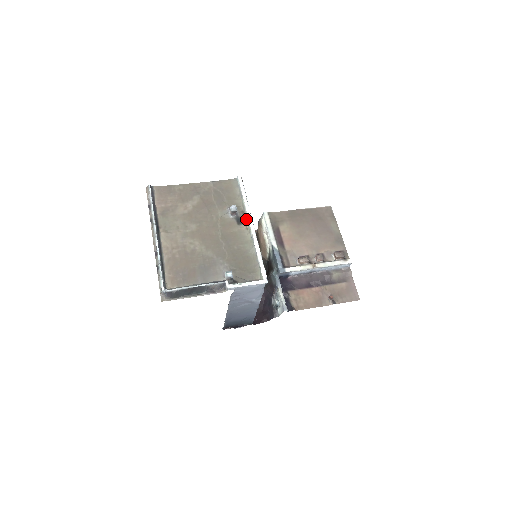
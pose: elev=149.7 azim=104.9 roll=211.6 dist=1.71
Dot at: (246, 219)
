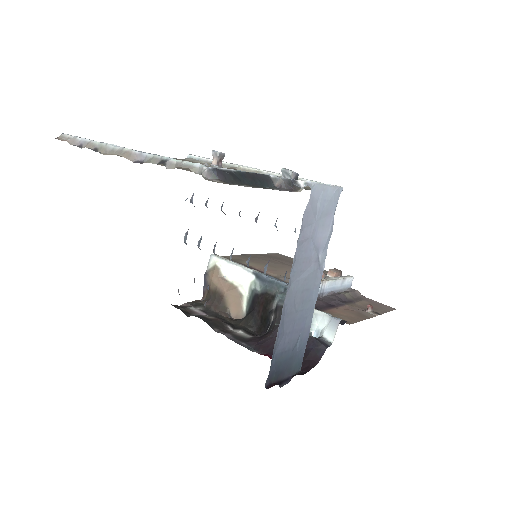
Dot at: occluded
